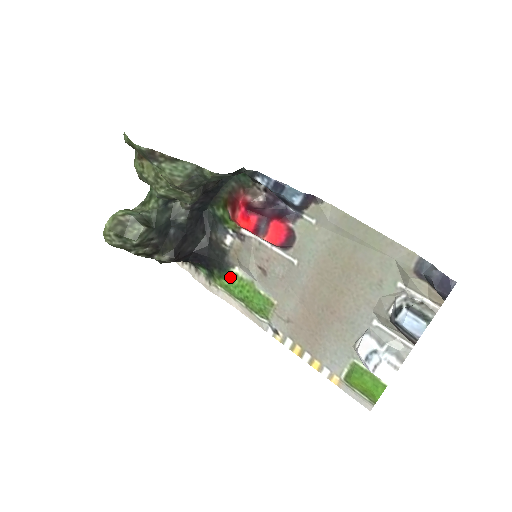
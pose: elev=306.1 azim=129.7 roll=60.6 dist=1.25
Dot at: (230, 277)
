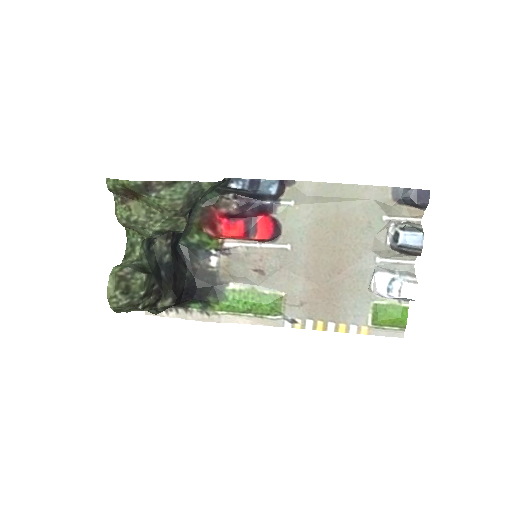
Dot at: (229, 295)
